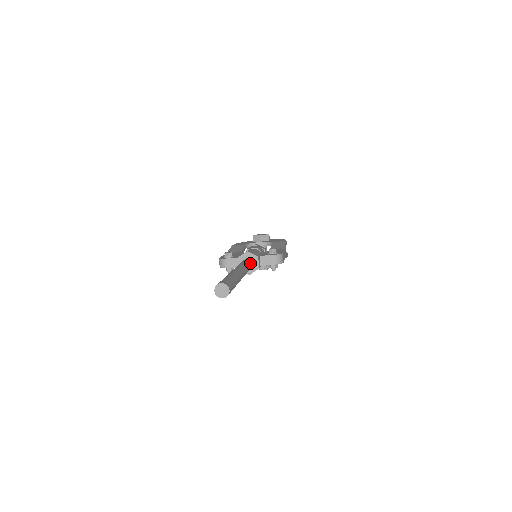
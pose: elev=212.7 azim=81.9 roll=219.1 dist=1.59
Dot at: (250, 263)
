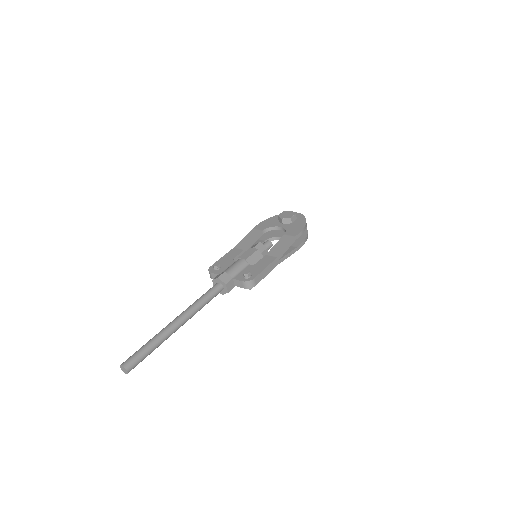
Dot at: (211, 295)
